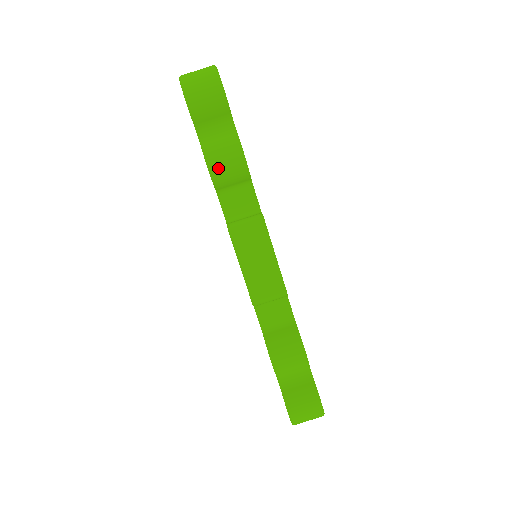
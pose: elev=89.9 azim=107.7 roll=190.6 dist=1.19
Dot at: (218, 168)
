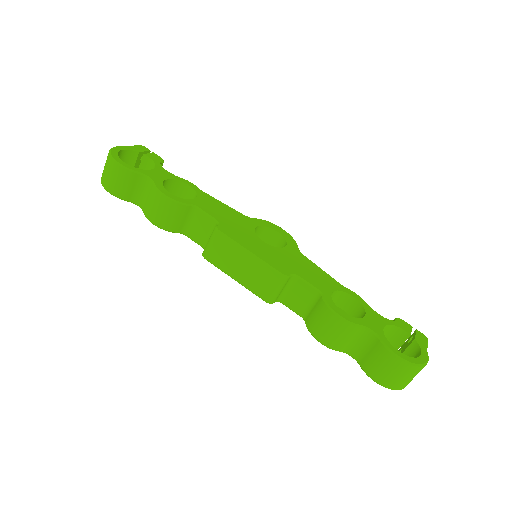
Dot at: (160, 220)
